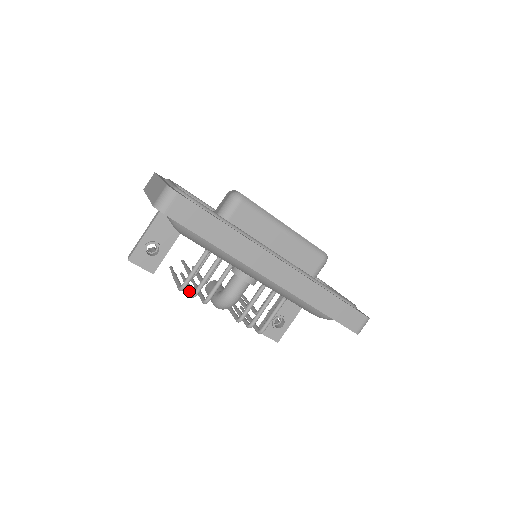
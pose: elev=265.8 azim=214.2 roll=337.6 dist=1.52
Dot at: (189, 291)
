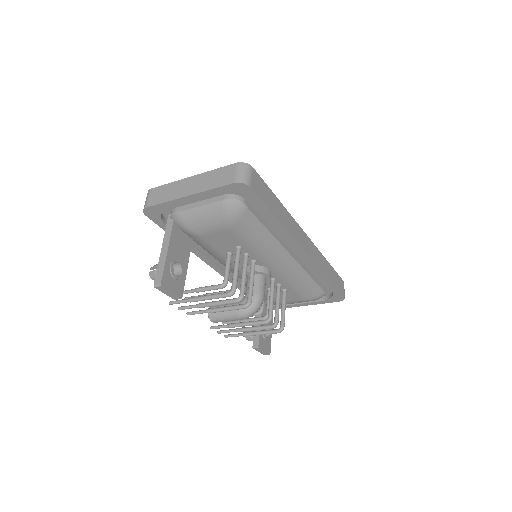
Dot at: (229, 300)
